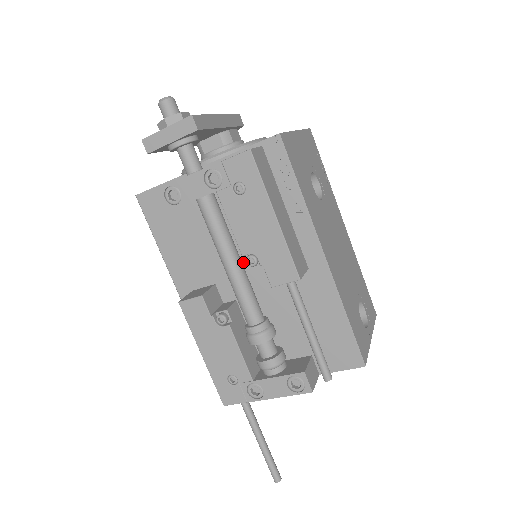
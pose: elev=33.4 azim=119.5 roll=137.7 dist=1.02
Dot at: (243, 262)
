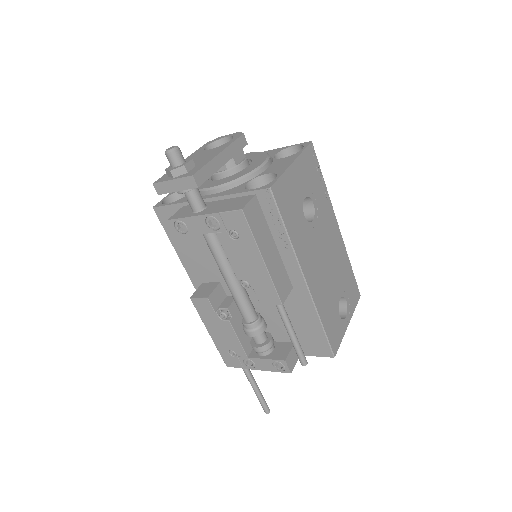
Dot at: occluded
